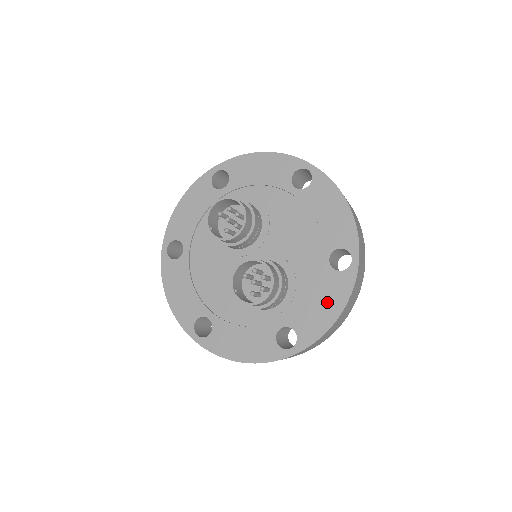
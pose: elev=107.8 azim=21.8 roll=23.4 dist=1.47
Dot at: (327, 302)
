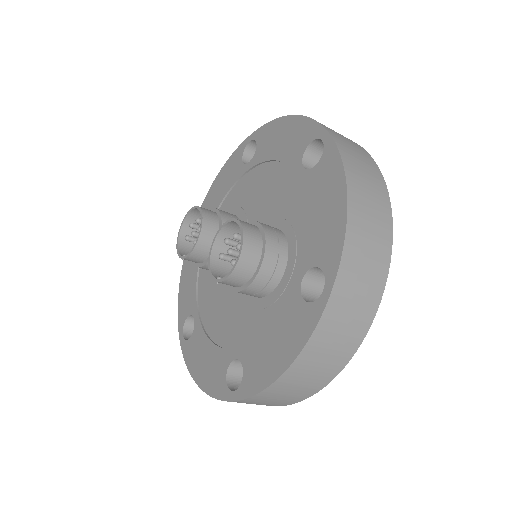
Dot at: (326, 200)
